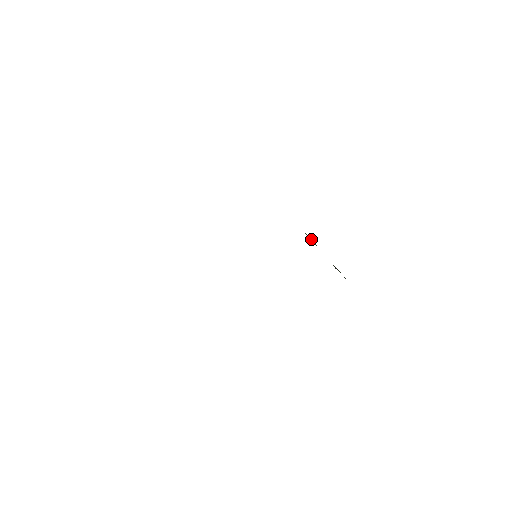
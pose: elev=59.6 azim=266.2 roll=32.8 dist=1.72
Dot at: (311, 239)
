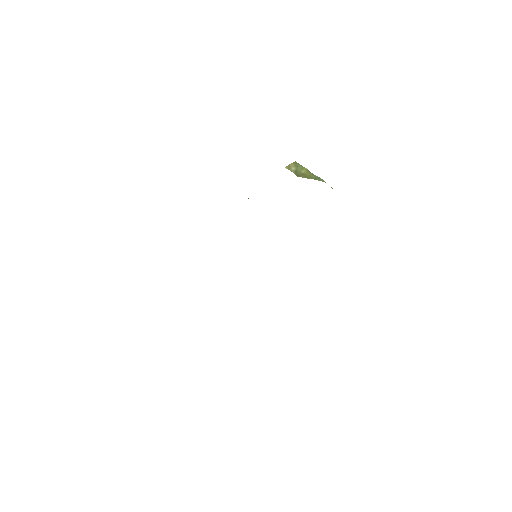
Dot at: occluded
